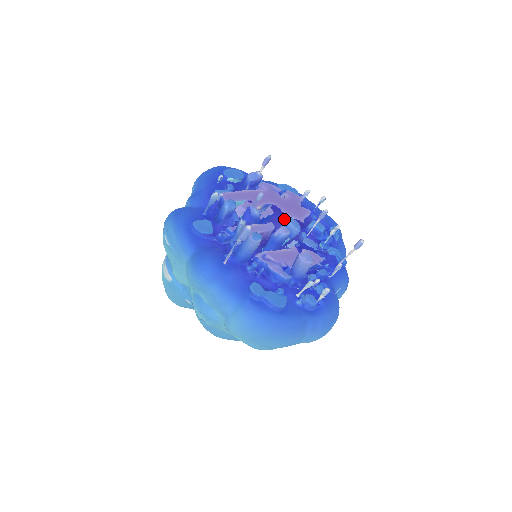
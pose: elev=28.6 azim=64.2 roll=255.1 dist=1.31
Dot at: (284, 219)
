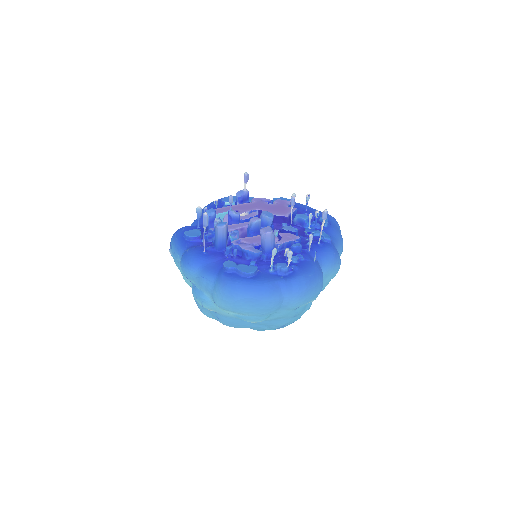
Dot at: occluded
